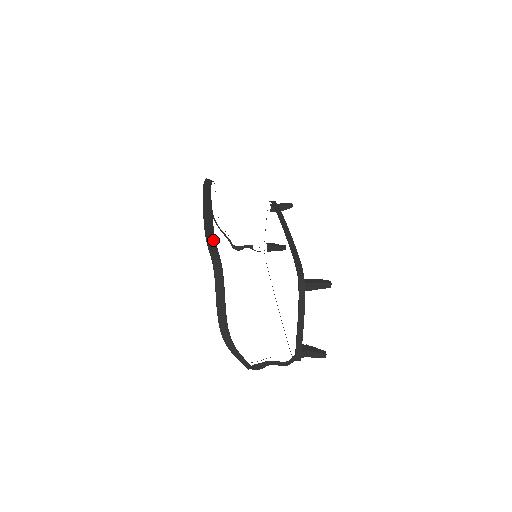
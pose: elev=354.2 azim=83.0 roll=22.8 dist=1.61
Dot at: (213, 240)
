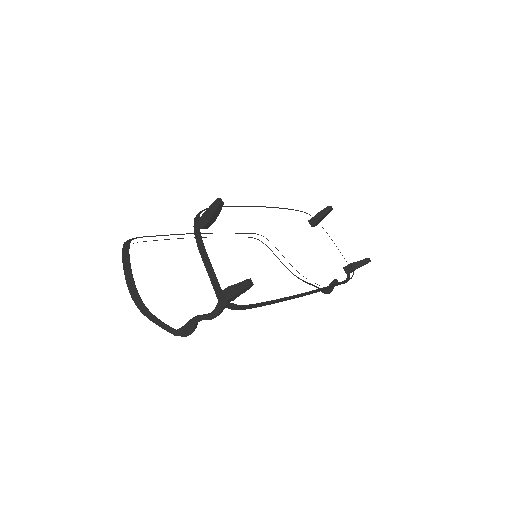
Dot at: (146, 236)
